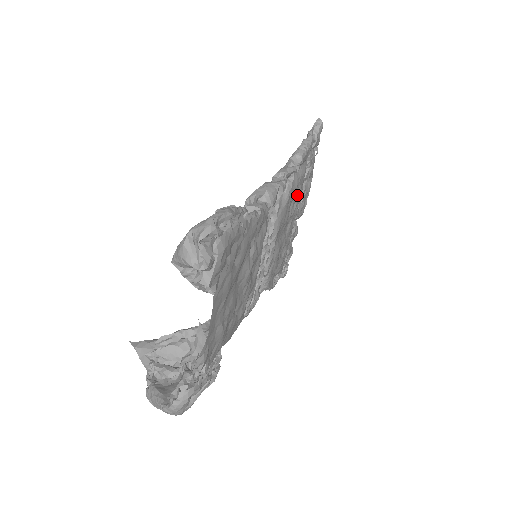
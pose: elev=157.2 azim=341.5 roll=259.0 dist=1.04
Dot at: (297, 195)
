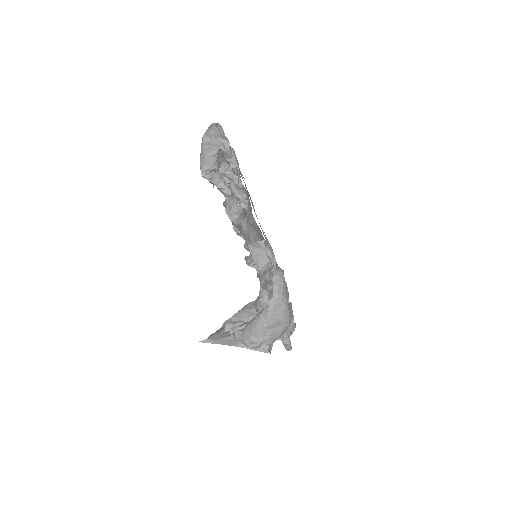
Dot at: occluded
